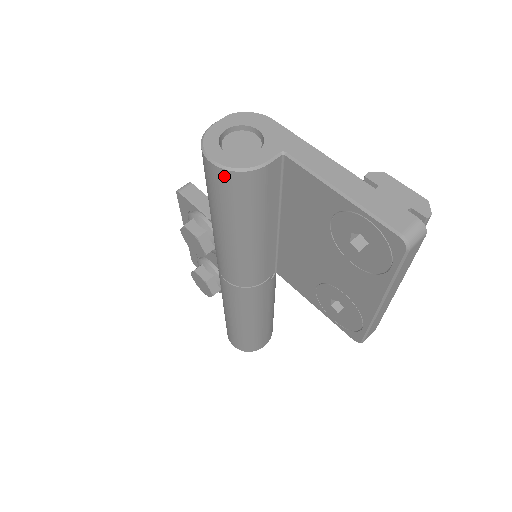
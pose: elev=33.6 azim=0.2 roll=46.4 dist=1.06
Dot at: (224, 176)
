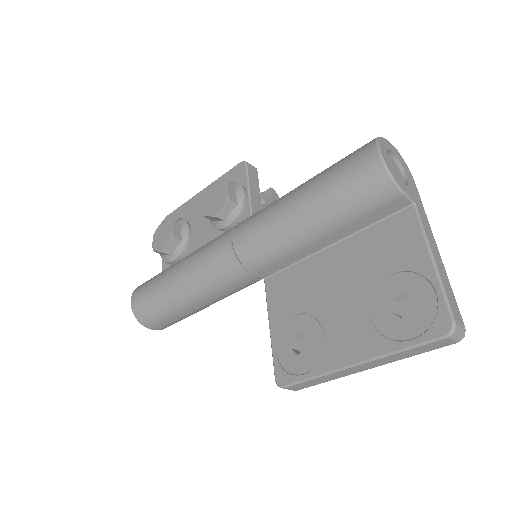
Dot at: (375, 168)
